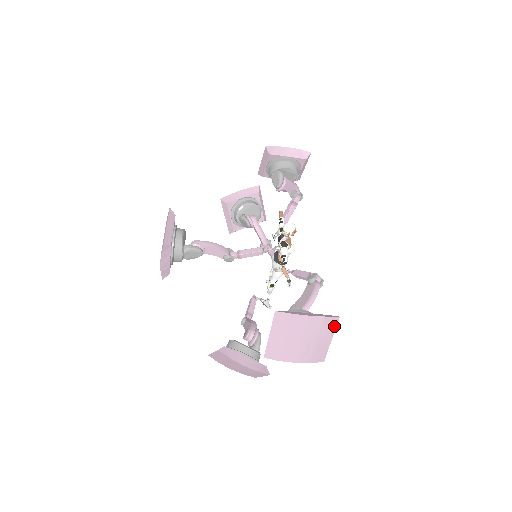
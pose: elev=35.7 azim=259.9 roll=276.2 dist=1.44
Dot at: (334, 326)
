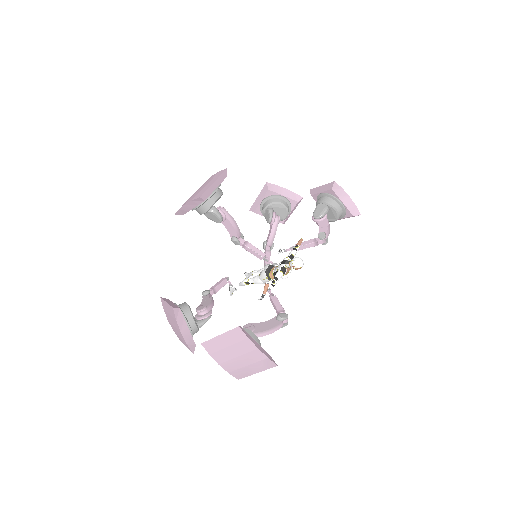
Dot at: (268, 367)
